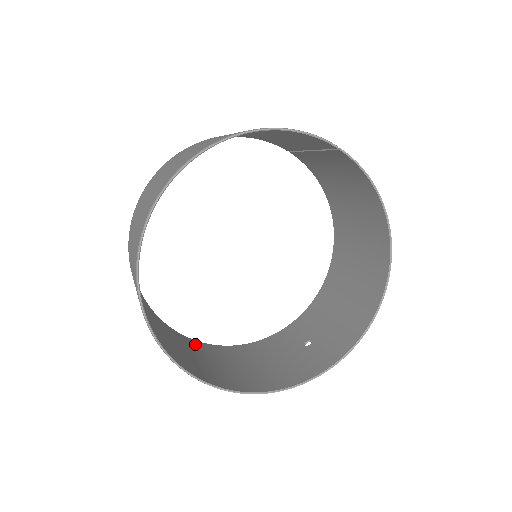
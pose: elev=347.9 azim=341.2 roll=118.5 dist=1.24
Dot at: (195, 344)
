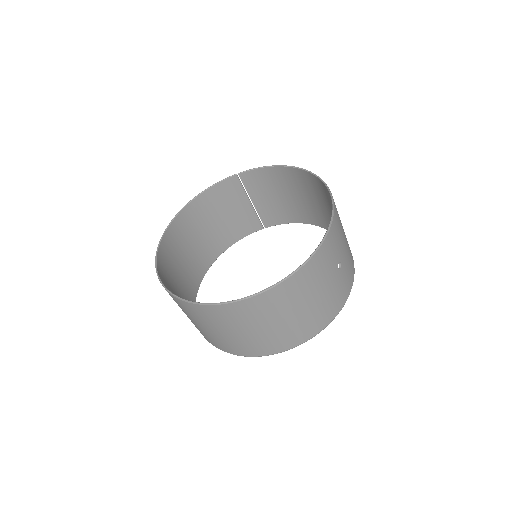
Dot at: (274, 346)
